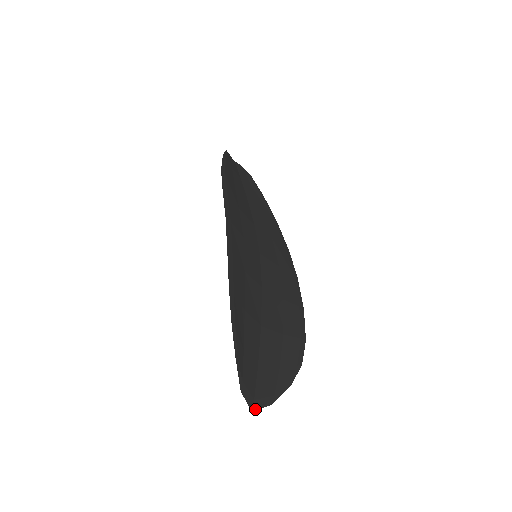
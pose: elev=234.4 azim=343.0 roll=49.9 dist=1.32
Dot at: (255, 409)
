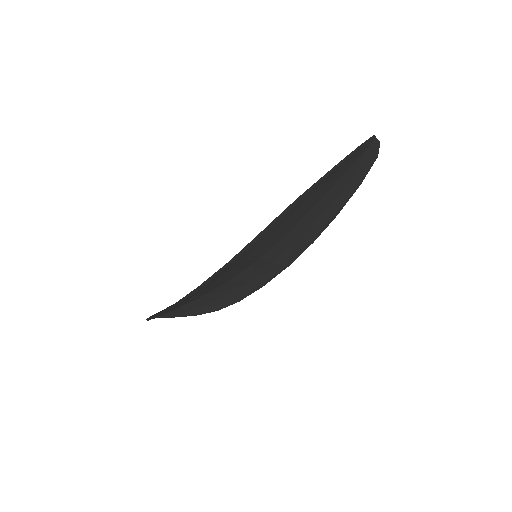
Dot at: occluded
